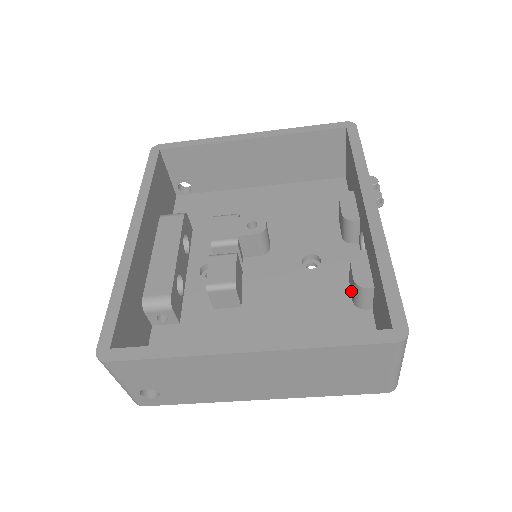
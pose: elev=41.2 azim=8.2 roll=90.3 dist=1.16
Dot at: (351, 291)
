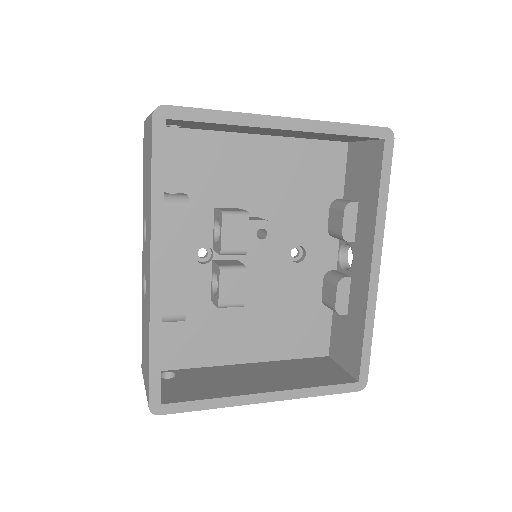
Dot at: (324, 292)
